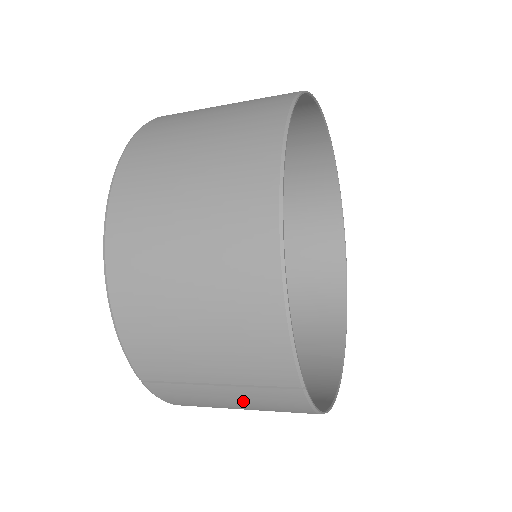
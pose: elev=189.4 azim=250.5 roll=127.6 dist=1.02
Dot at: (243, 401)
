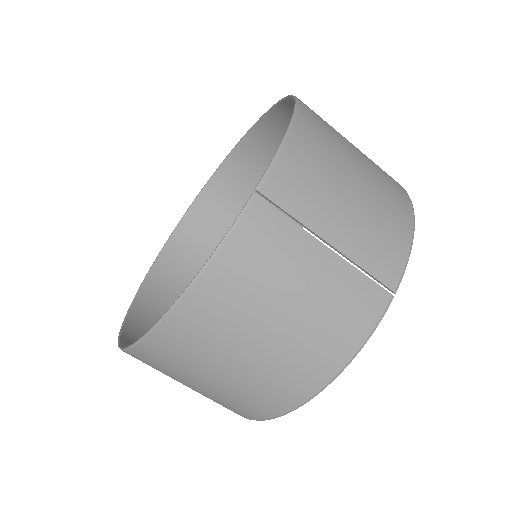
Dot at: (323, 287)
